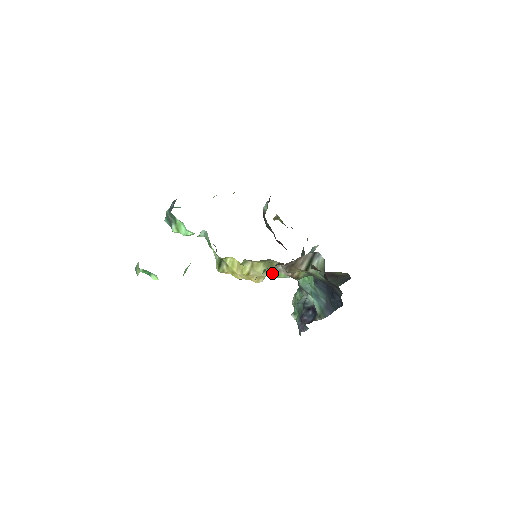
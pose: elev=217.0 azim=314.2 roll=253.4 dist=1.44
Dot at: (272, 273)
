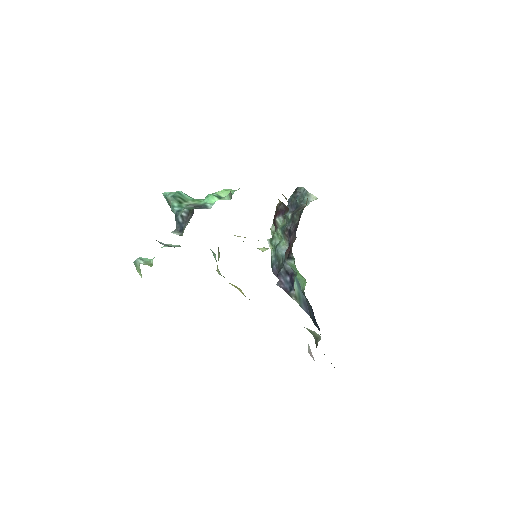
Dot at: occluded
